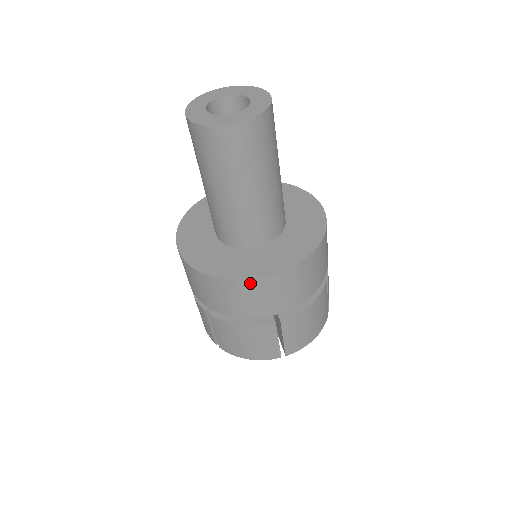
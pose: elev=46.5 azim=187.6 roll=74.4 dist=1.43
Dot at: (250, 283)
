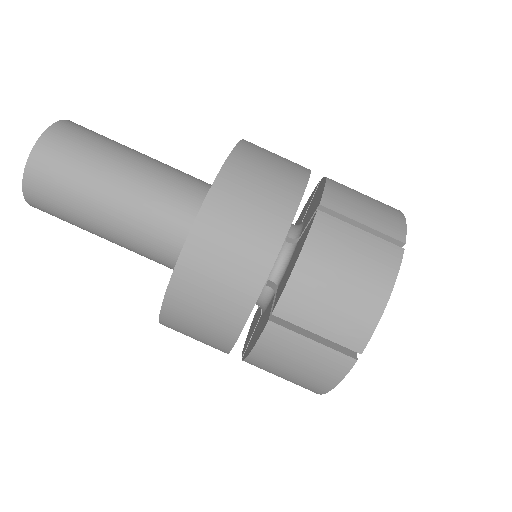
Dot at: (218, 189)
